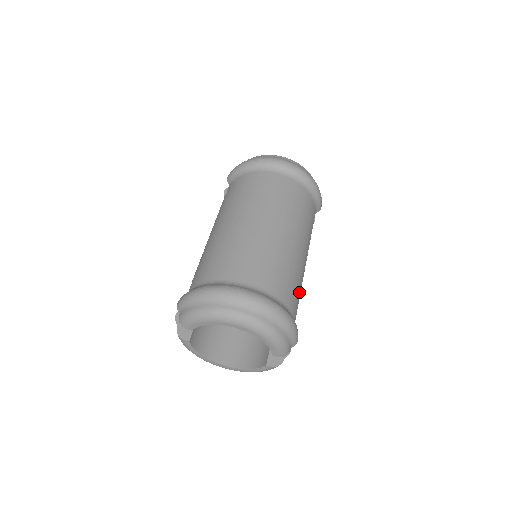
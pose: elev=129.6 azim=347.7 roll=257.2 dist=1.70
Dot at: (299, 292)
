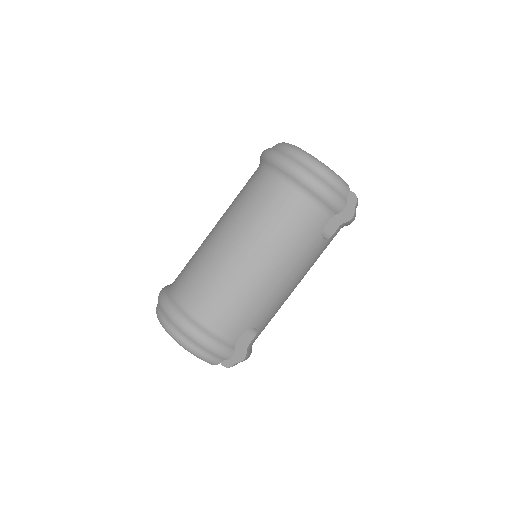
Dot at: (249, 311)
